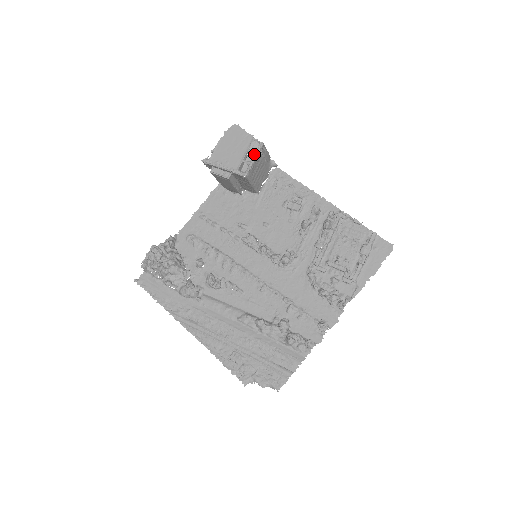
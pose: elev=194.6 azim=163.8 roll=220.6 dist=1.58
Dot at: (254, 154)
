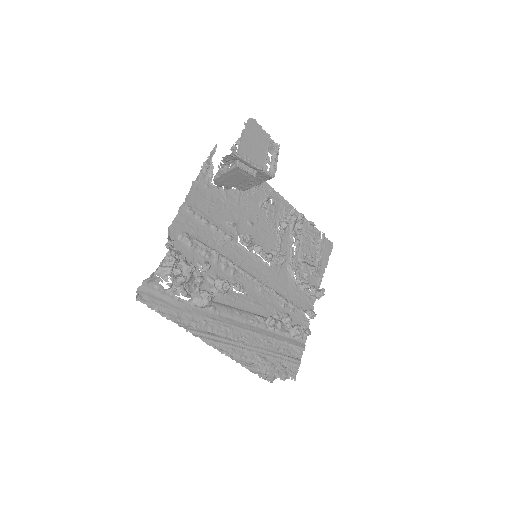
Dot at: (275, 155)
